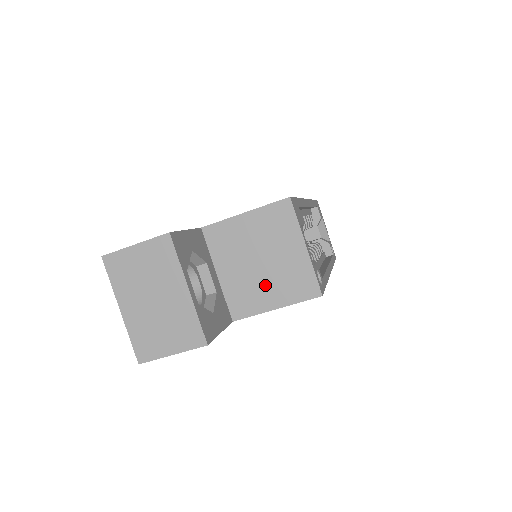
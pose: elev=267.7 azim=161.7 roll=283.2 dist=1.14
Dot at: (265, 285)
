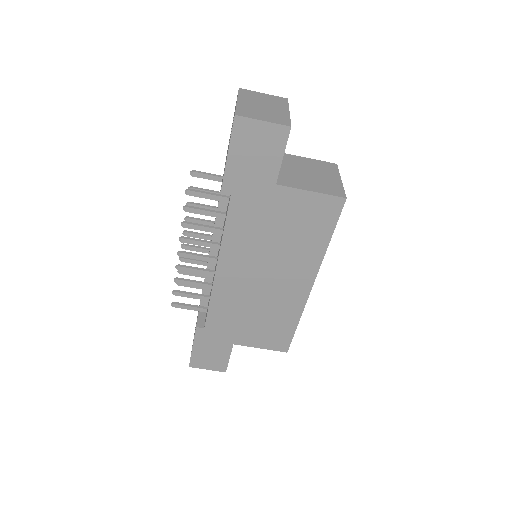
Dot at: (308, 181)
